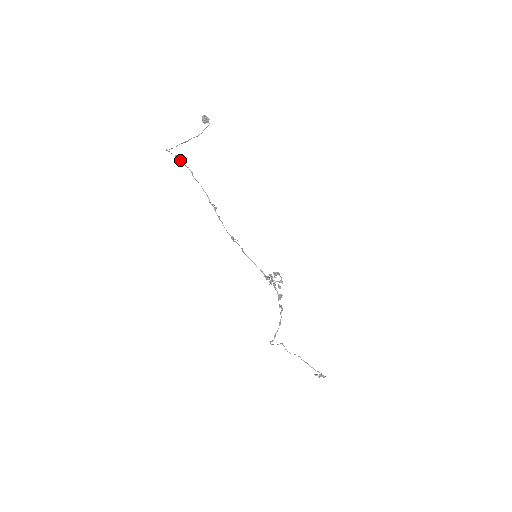
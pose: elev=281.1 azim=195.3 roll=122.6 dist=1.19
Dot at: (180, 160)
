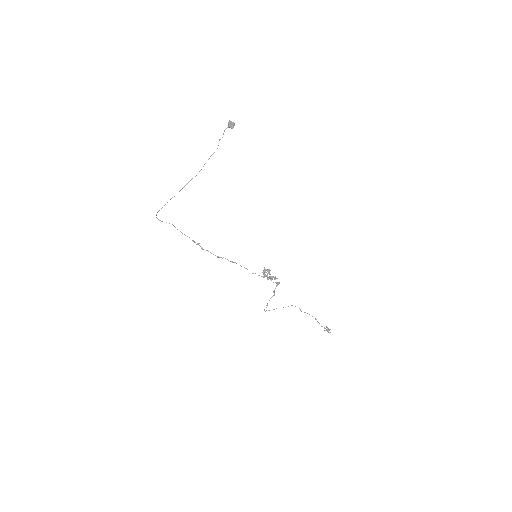
Dot at: occluded
